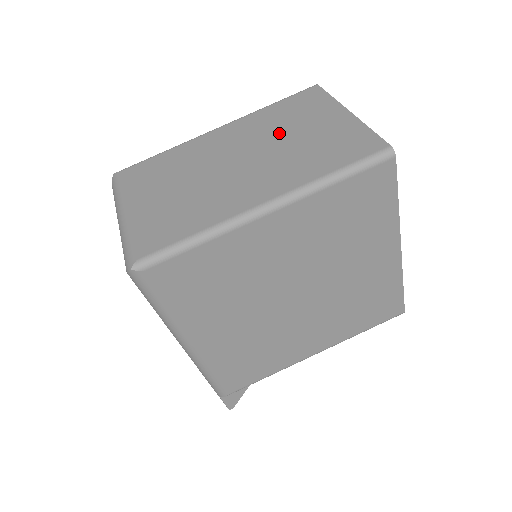
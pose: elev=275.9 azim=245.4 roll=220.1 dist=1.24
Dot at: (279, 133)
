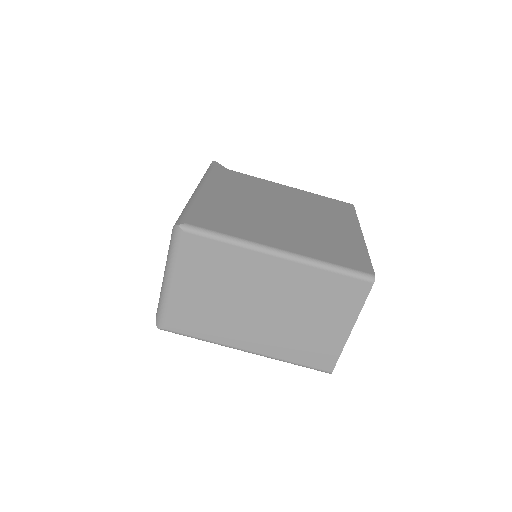
Dot at: (303, 308)
